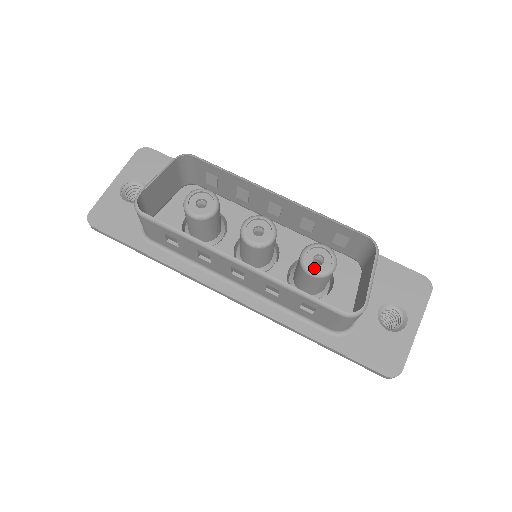
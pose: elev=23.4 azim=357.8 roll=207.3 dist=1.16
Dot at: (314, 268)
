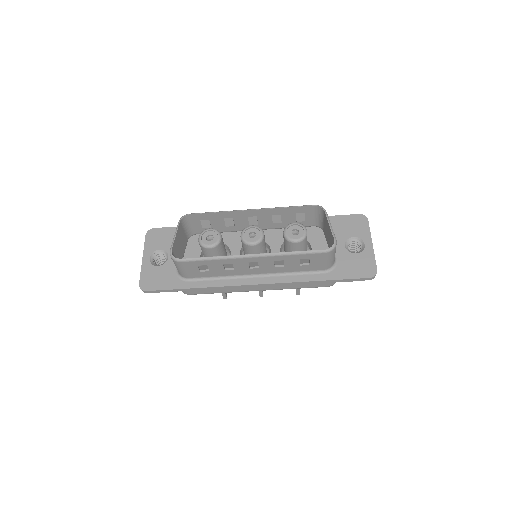
Dot at: (295, 238)
